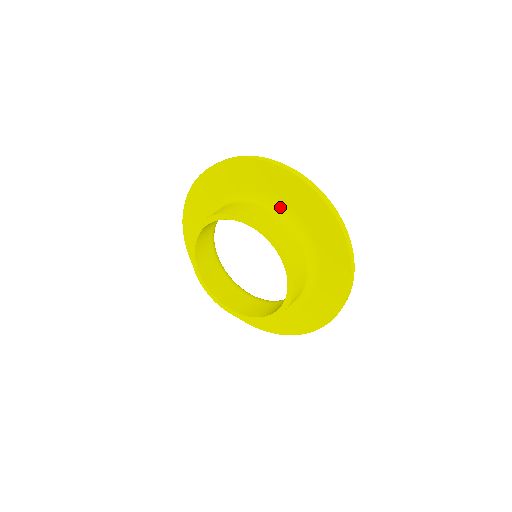
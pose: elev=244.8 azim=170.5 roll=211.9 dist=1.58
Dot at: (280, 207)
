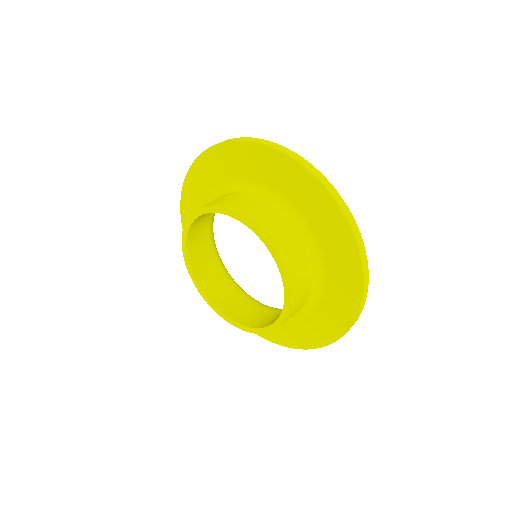
Dot at: (250, 185)
